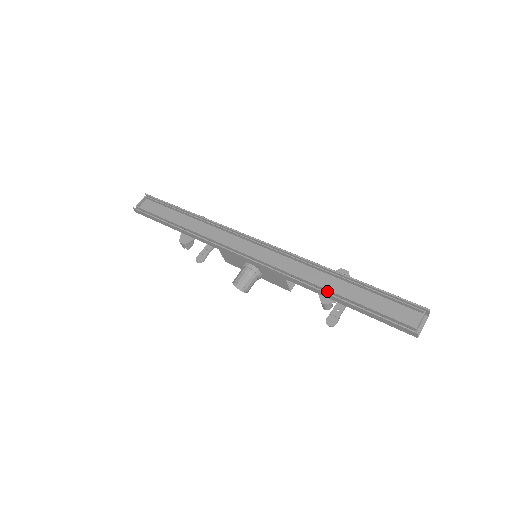
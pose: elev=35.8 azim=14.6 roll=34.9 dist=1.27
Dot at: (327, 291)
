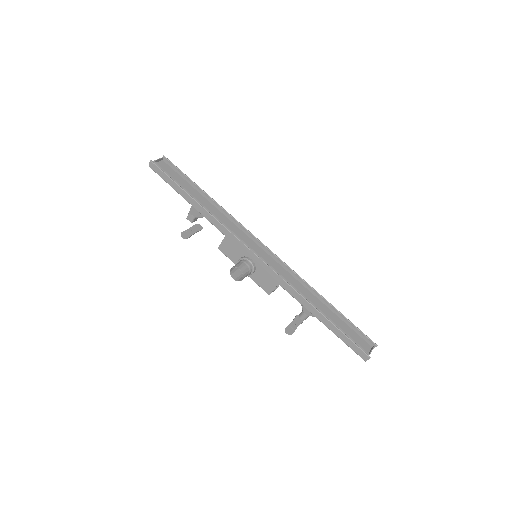
Dot at: (313, 306)
